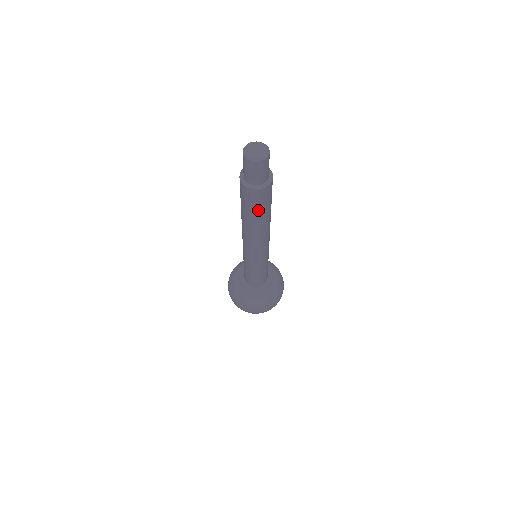
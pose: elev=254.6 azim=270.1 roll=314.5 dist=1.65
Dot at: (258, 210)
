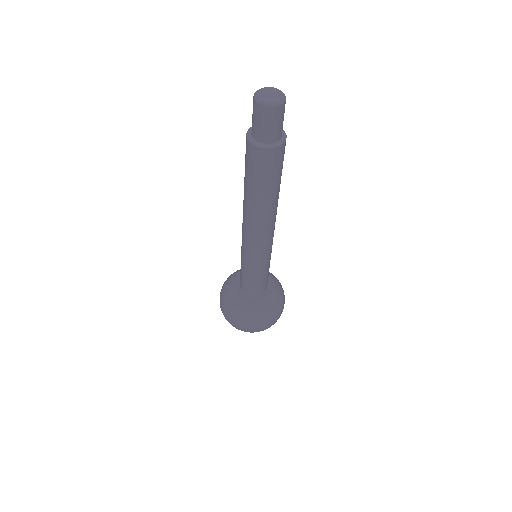
Dot at: (277, 178)
